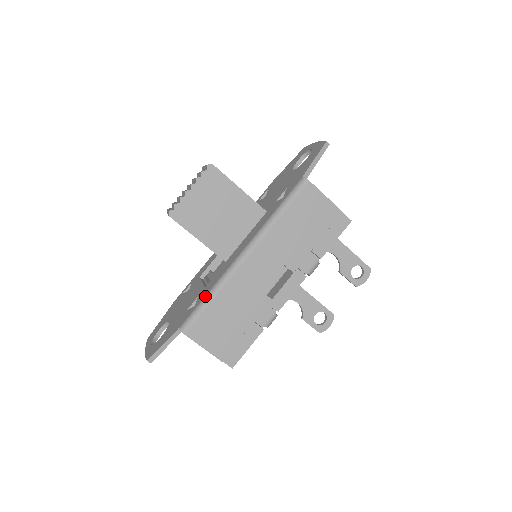
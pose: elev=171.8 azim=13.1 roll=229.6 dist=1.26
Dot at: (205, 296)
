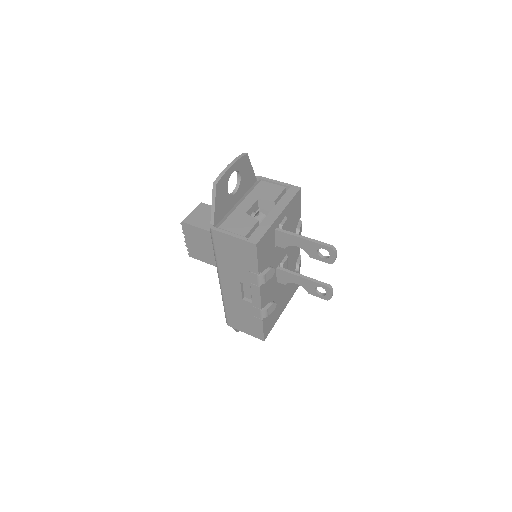
Dot at: occluded
